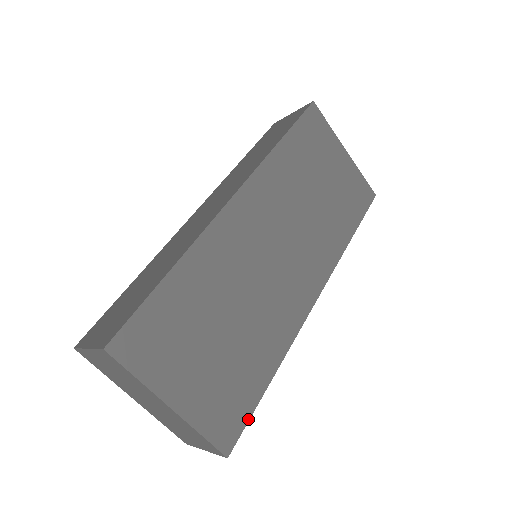
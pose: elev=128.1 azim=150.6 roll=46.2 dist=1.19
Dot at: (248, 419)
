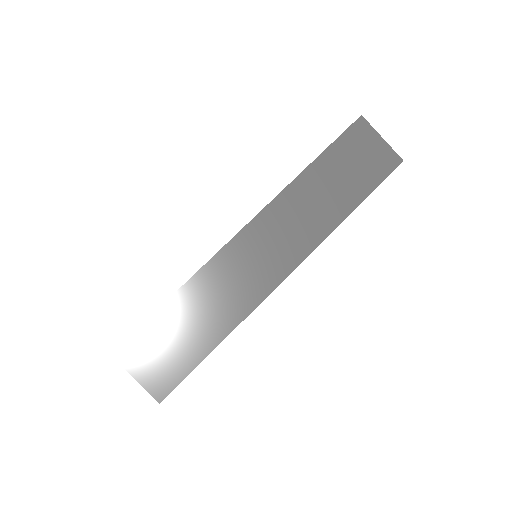
Dot at: occluded
